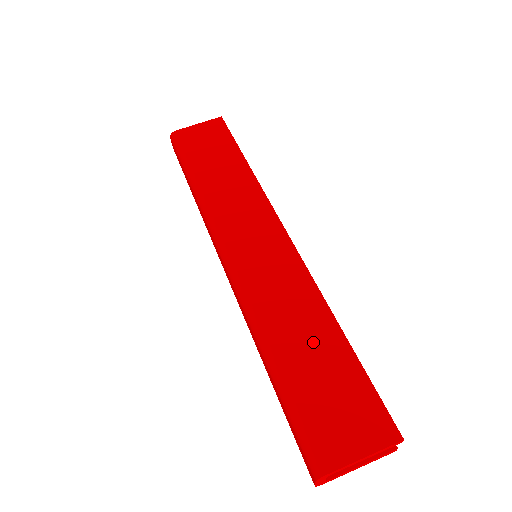
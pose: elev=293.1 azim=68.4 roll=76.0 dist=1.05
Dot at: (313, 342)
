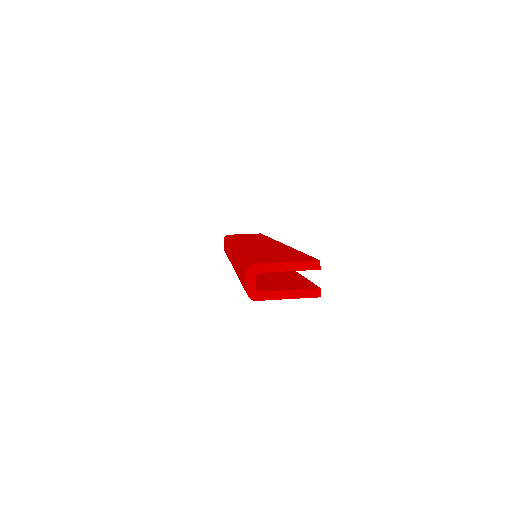
Dot at: (275, 251)
